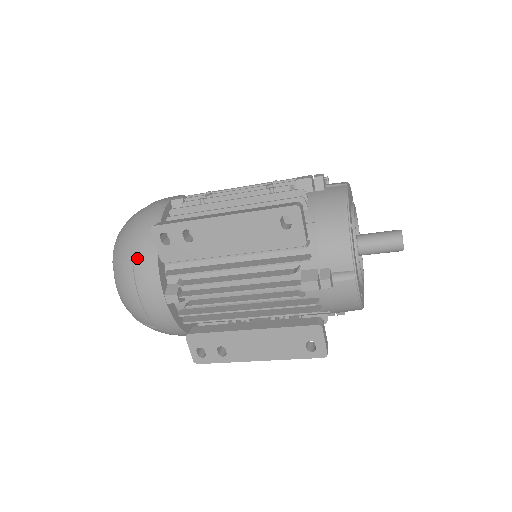
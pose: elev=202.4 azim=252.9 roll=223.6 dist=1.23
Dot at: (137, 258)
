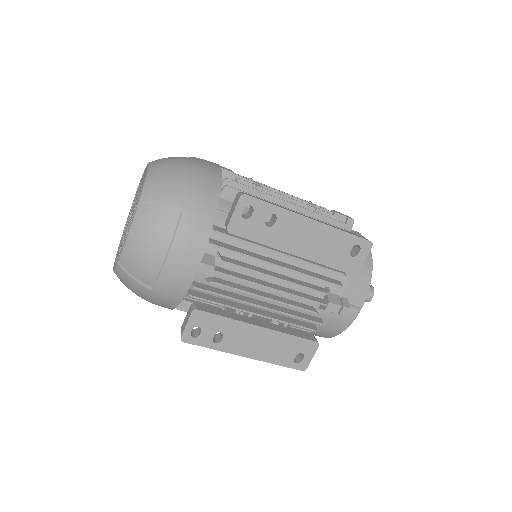
Dot at: (190, 212)
